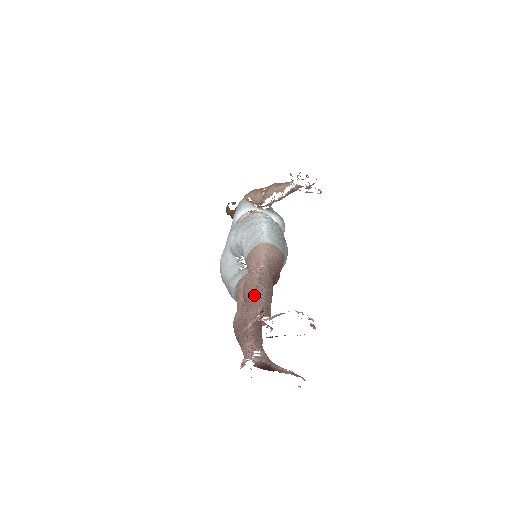
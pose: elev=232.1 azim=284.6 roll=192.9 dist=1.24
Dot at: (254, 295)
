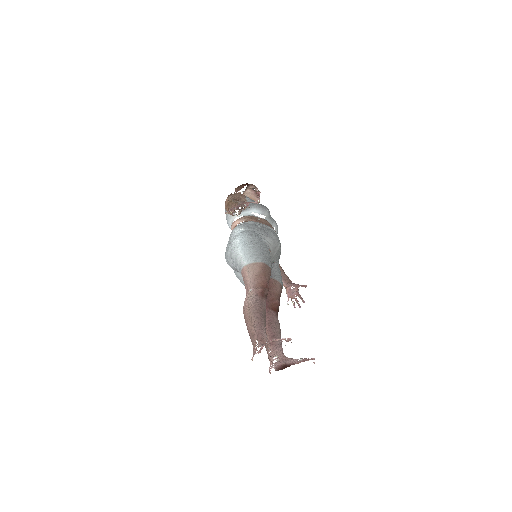
Dot at: (249, 329)
